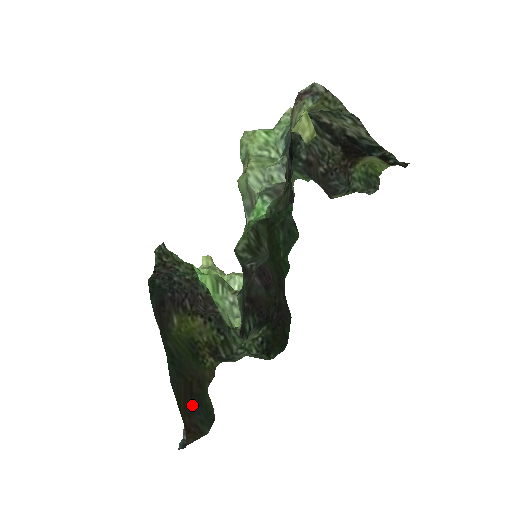
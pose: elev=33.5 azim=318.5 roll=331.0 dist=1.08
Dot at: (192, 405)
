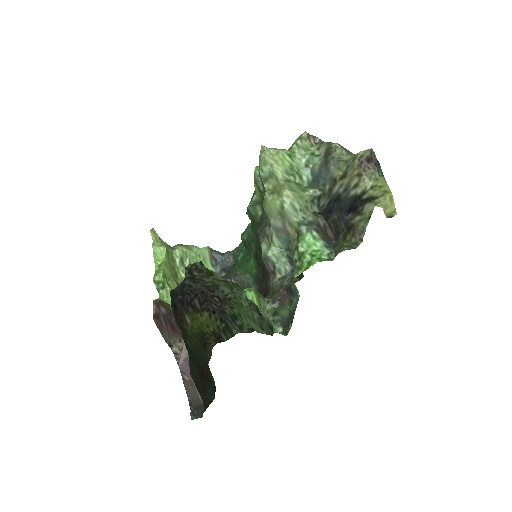
Dot at: (205, 385)
